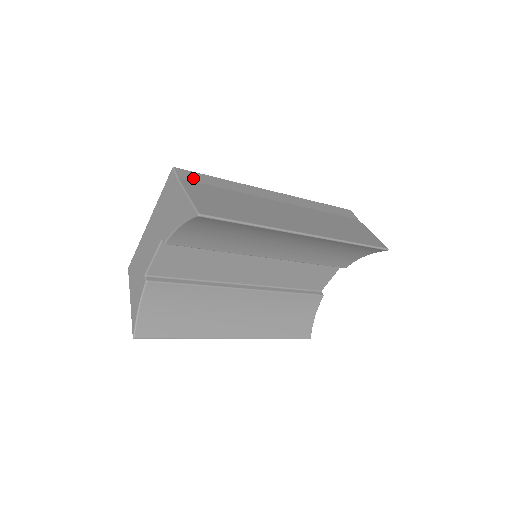
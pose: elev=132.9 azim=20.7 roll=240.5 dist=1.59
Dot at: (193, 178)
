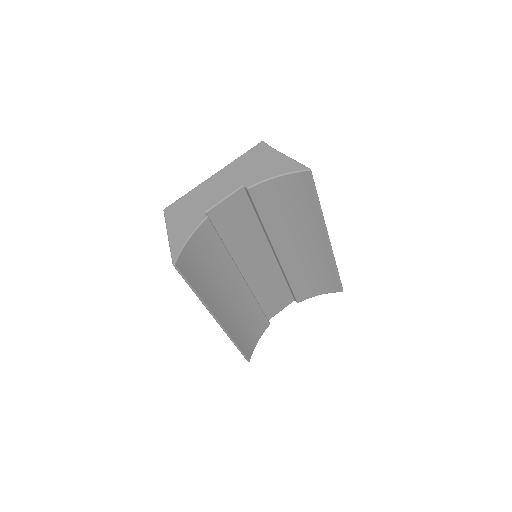
Dot at: occluded
